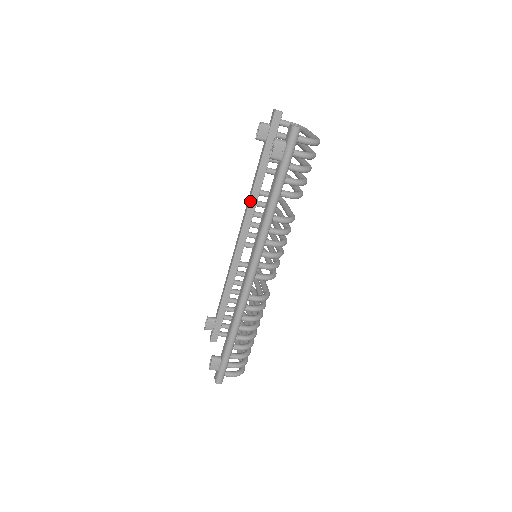
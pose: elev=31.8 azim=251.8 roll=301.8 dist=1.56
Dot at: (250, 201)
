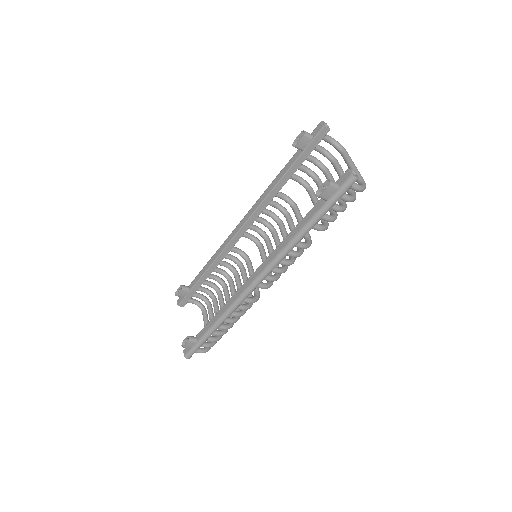
Dot at: (264, 200)
